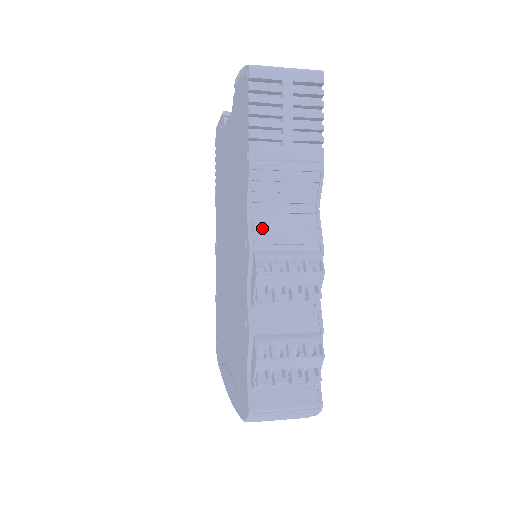
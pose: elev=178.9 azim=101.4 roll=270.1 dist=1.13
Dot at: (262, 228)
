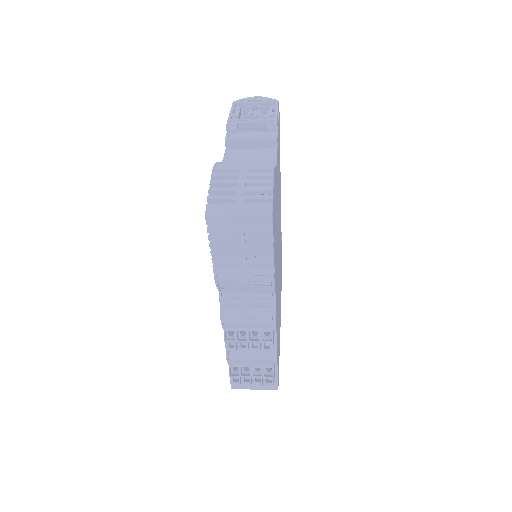
Dot at: (230, 309)
